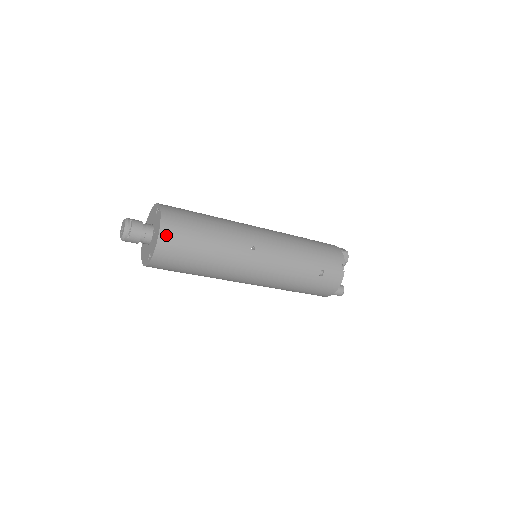
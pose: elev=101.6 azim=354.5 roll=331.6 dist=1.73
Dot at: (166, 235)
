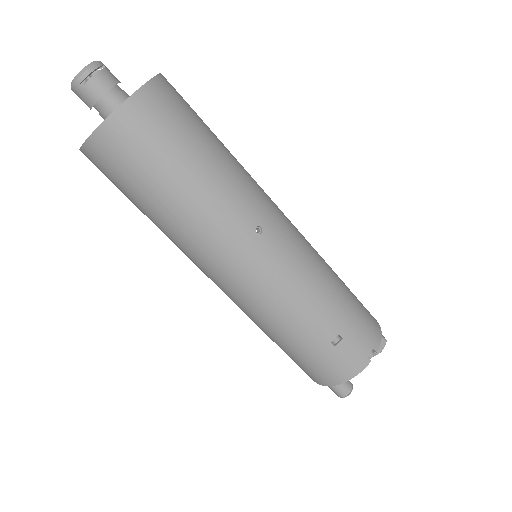
Dot at: (137, 110)
